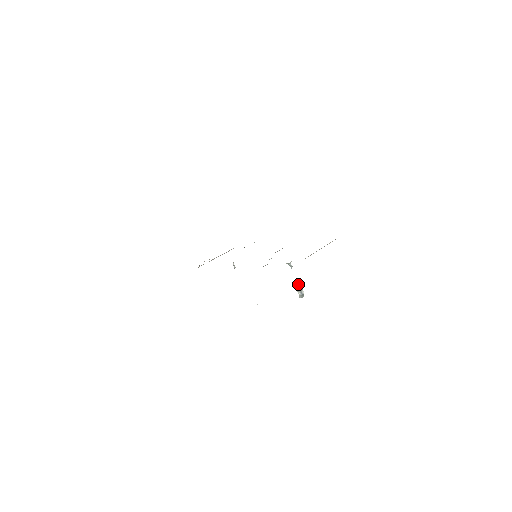
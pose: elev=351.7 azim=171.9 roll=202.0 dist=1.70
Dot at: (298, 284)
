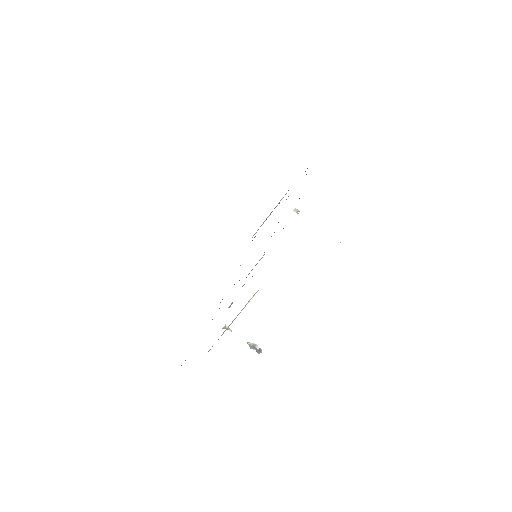
Dot at: (247, 343)
